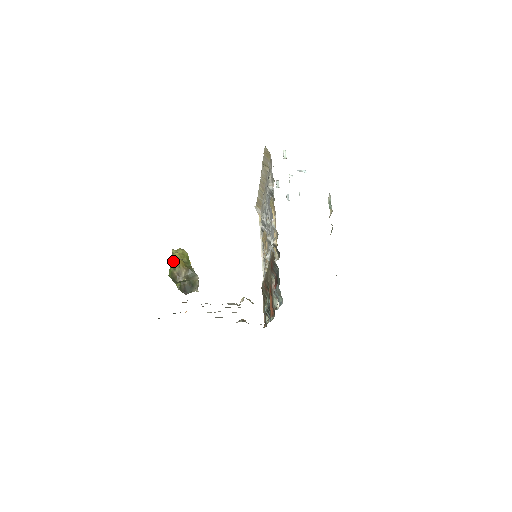
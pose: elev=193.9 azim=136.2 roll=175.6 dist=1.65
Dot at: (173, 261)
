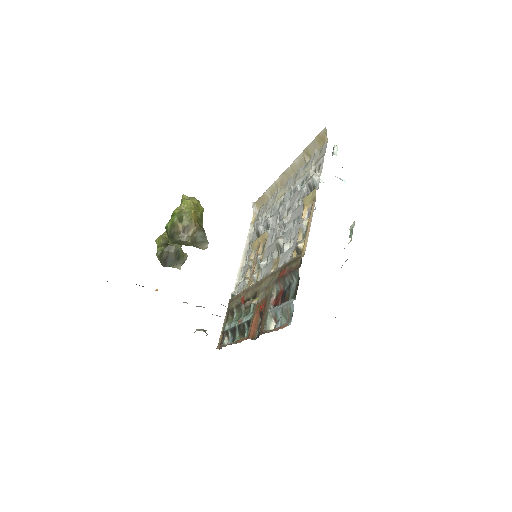
Dot at: (182, 209)
